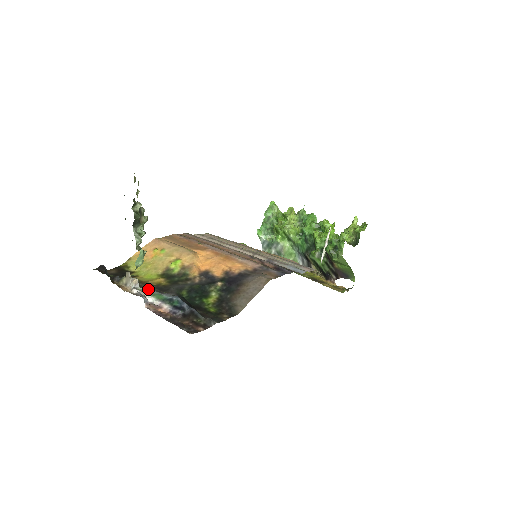
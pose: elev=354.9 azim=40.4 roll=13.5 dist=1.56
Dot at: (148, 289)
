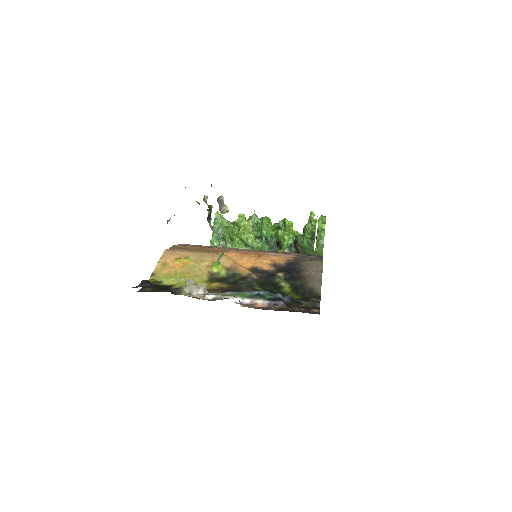
Dot at: (220, 292)
